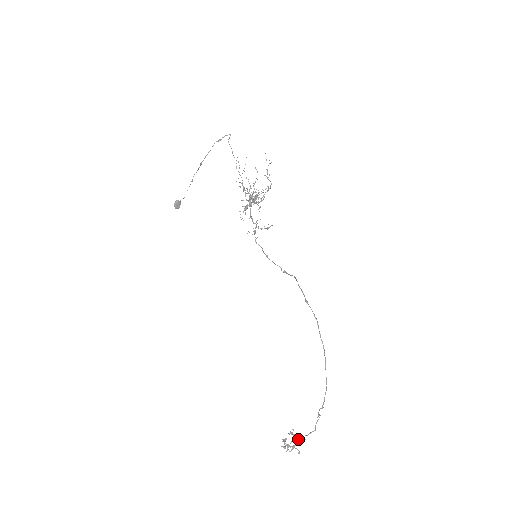
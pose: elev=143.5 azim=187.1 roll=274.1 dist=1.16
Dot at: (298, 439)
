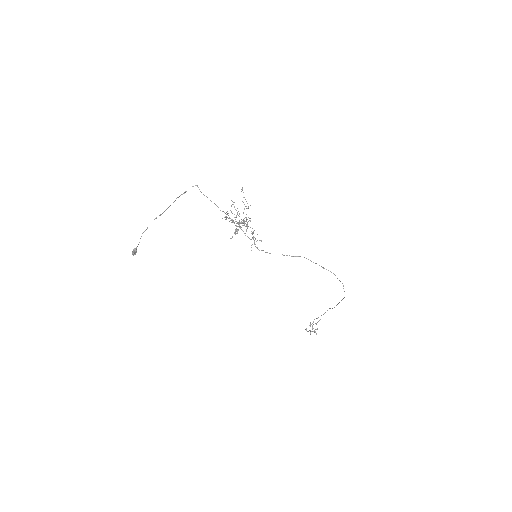
Dot at: (316, 324)
